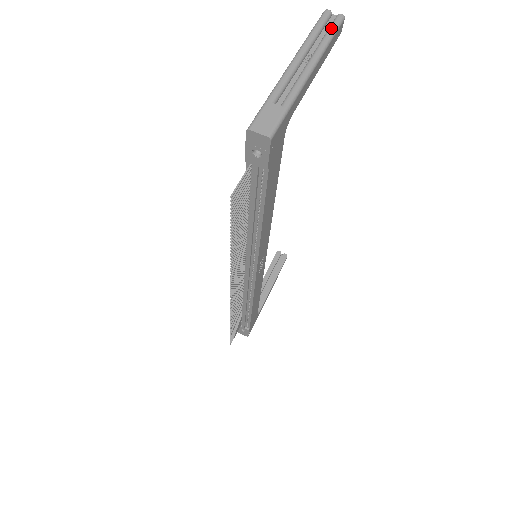
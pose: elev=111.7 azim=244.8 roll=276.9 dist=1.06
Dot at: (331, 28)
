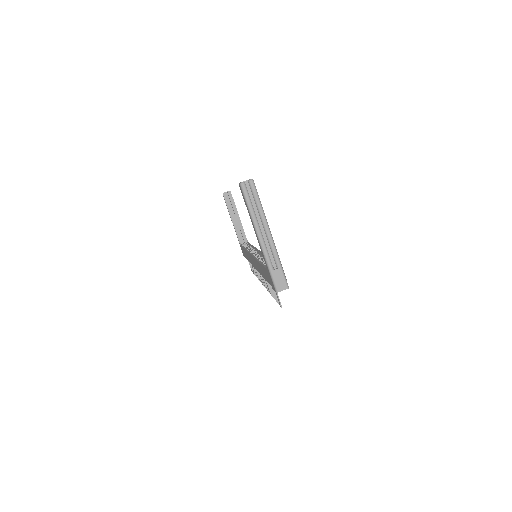
Dot at: (255, 197)
